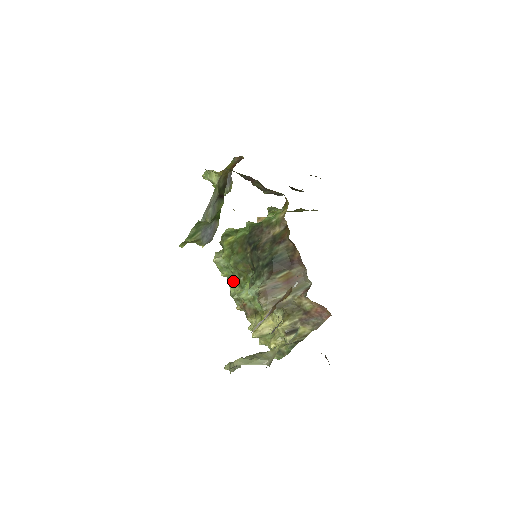
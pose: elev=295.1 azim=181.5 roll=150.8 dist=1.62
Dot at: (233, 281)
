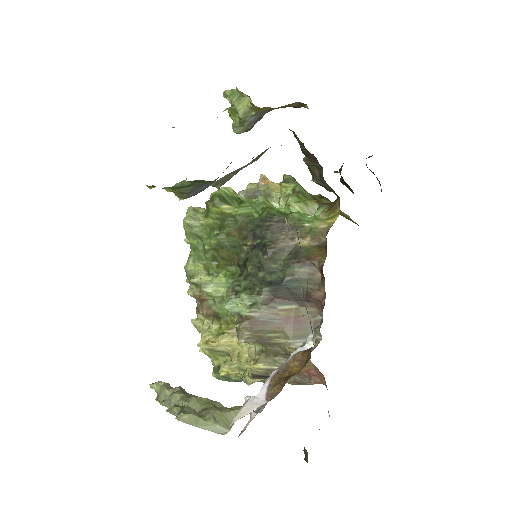
Dot at: (199, 256)
